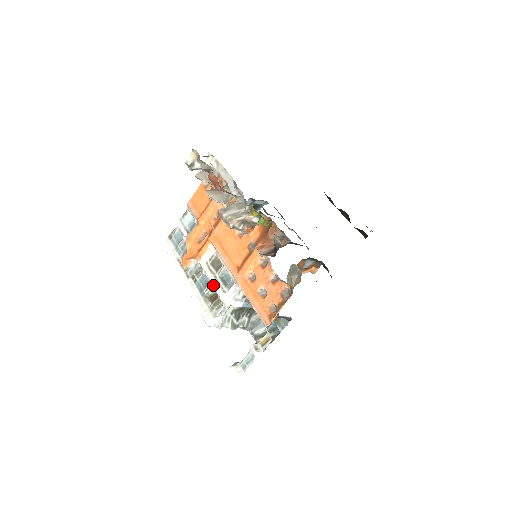
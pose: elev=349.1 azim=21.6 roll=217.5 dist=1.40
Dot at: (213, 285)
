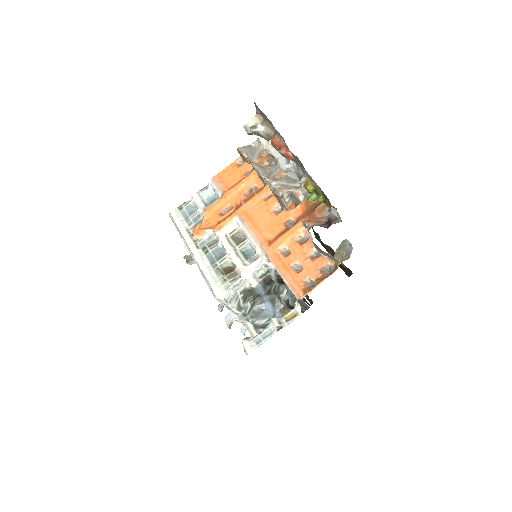
Dot at: (232, 256)
